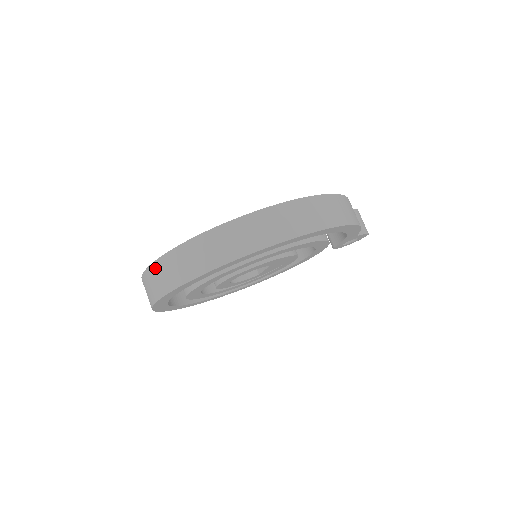
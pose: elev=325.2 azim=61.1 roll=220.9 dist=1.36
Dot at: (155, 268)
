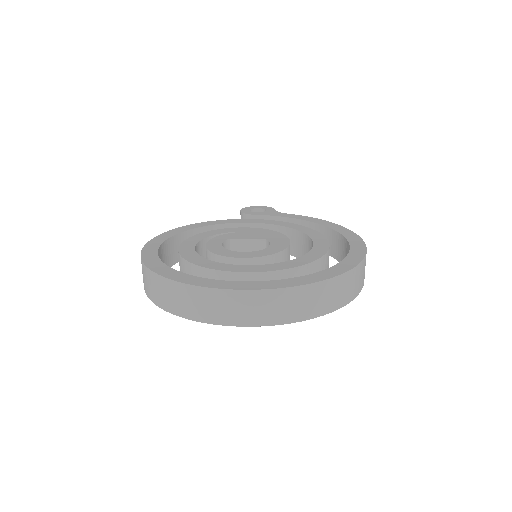
Dot at: (288, 294)
